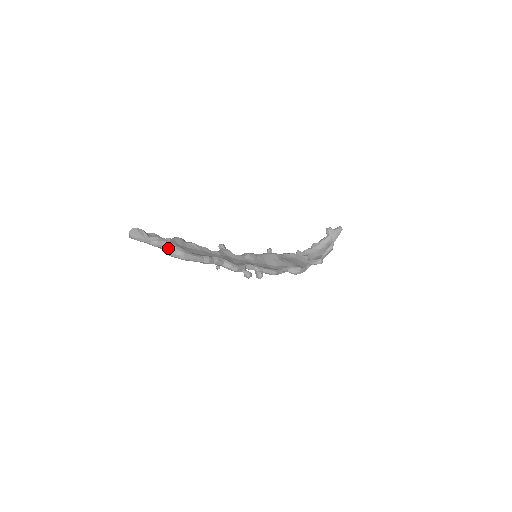
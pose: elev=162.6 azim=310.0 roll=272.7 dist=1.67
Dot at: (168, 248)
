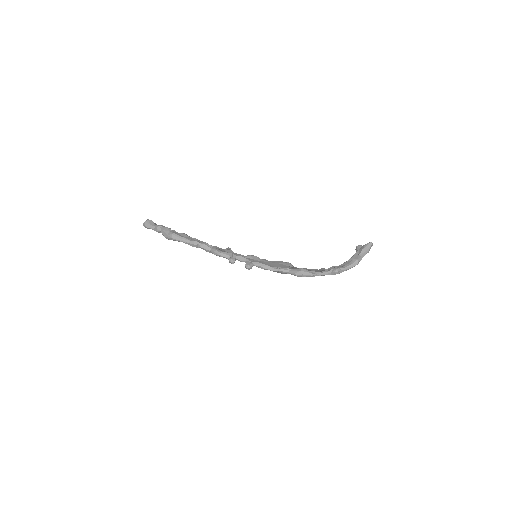
Dot at: (163, 230)
